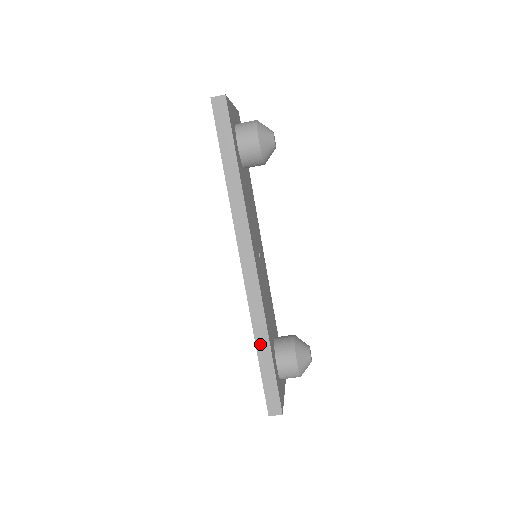
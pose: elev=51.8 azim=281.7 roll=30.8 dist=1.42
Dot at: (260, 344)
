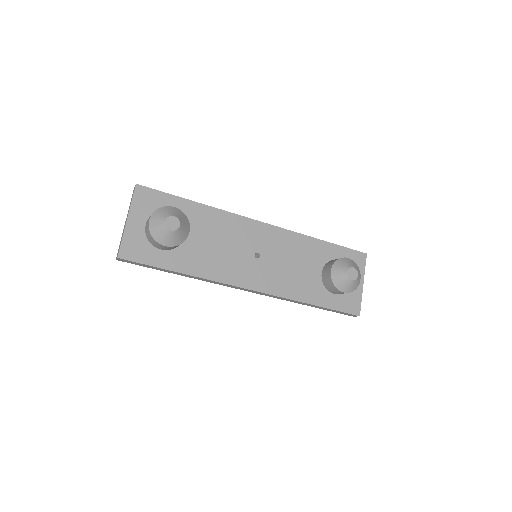
Dot at: occluded
